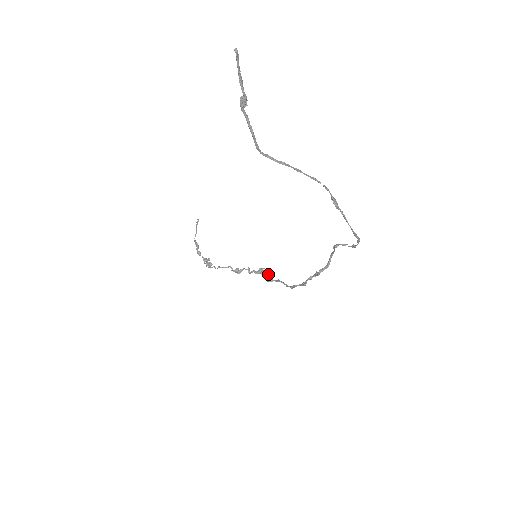
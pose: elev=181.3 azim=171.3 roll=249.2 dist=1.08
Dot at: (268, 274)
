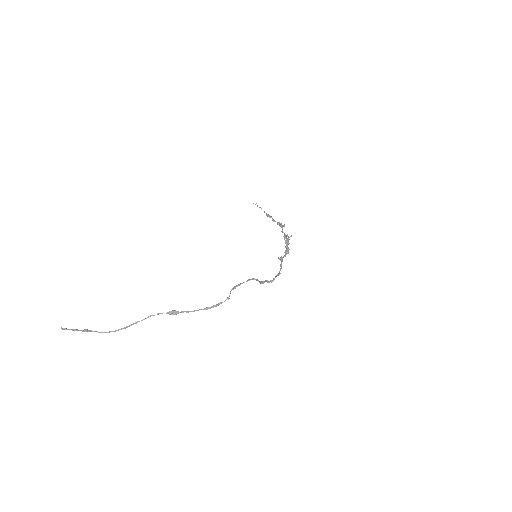
Dot at: (286, 248)
